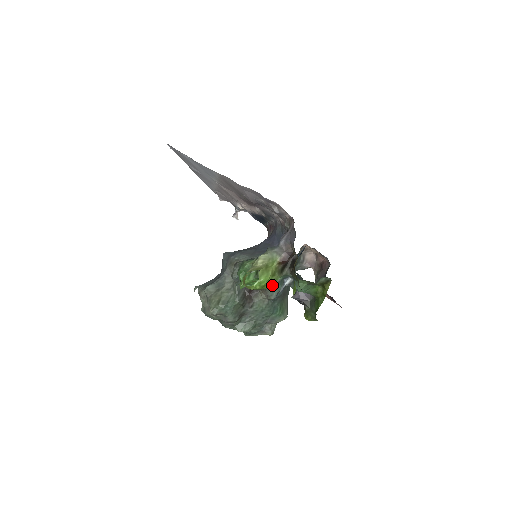
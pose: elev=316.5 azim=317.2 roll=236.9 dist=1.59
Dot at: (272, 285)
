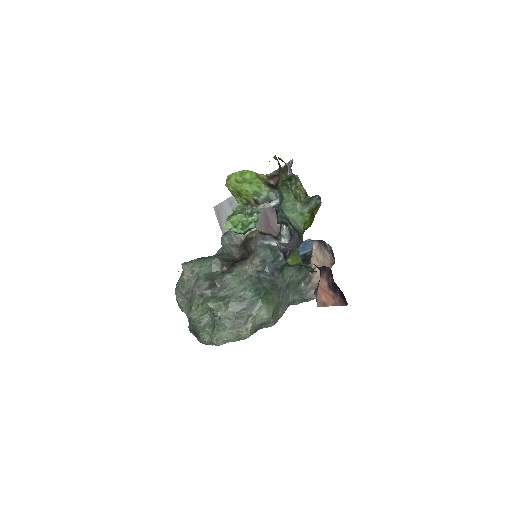
Dot at: (260, 245)
